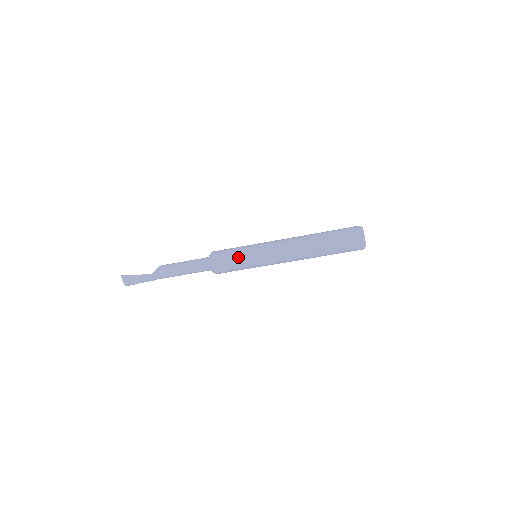
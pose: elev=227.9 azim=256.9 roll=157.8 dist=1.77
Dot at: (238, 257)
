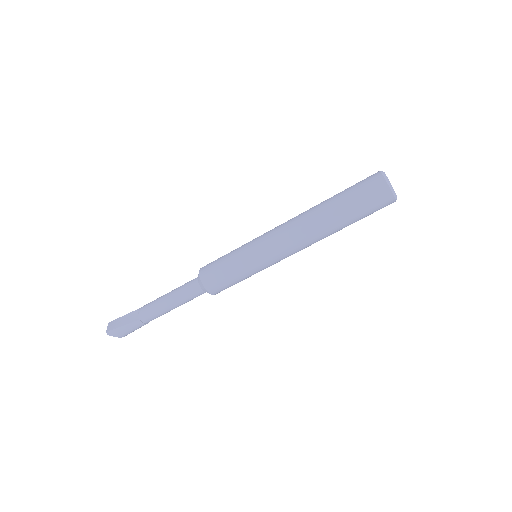
Dot at: (230, 252)
